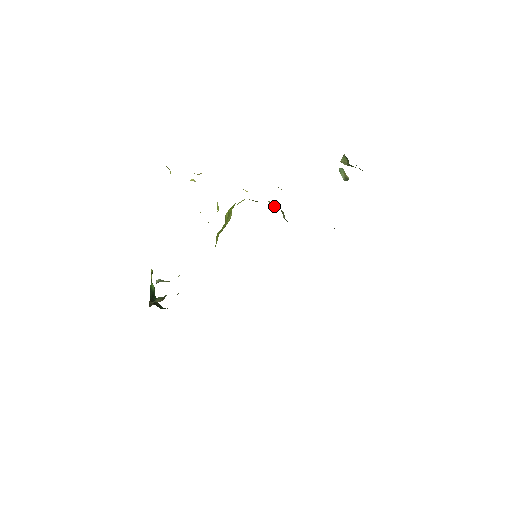
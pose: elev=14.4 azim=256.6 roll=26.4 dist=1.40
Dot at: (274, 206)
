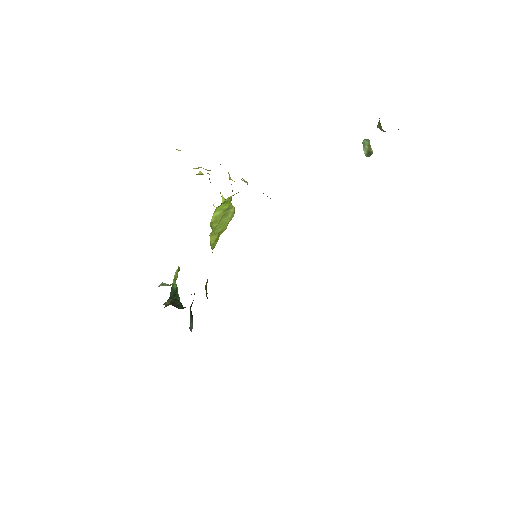
Dot at: occluded
